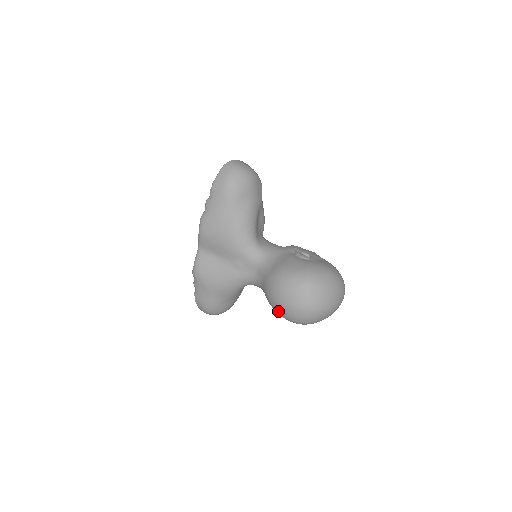
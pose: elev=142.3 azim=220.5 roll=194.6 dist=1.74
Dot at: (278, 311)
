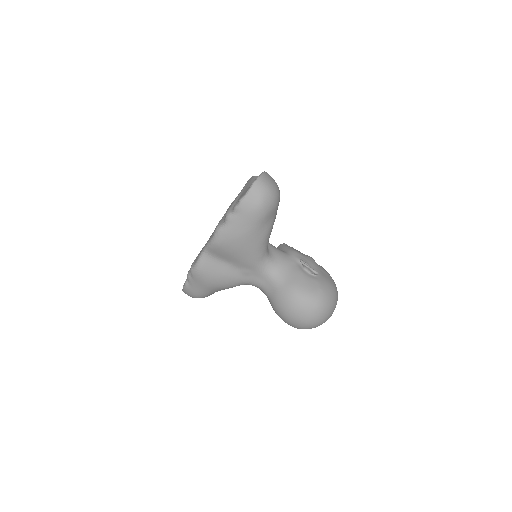
Dot at: (285, 321)
